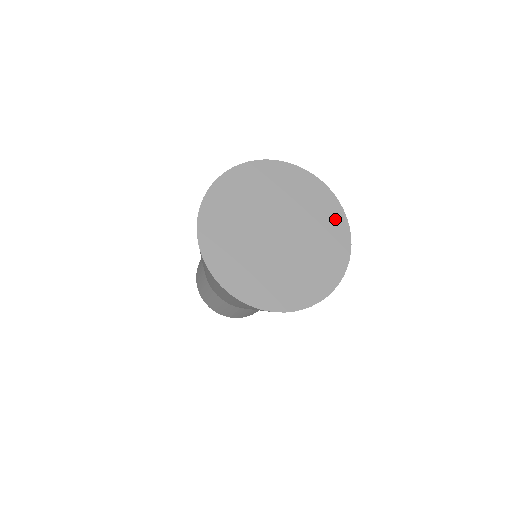
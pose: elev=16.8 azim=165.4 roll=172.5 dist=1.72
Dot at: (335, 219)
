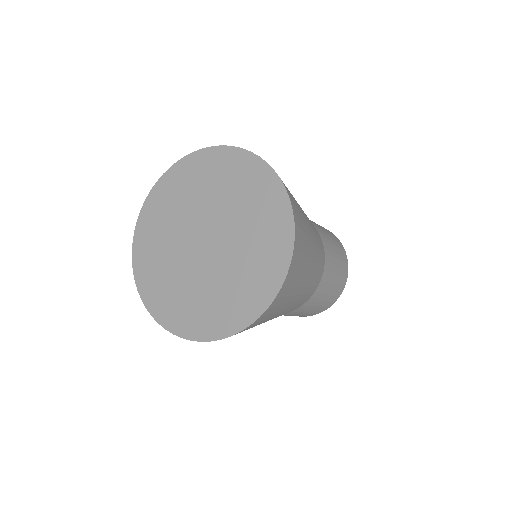
Dot at: (276, 214)
